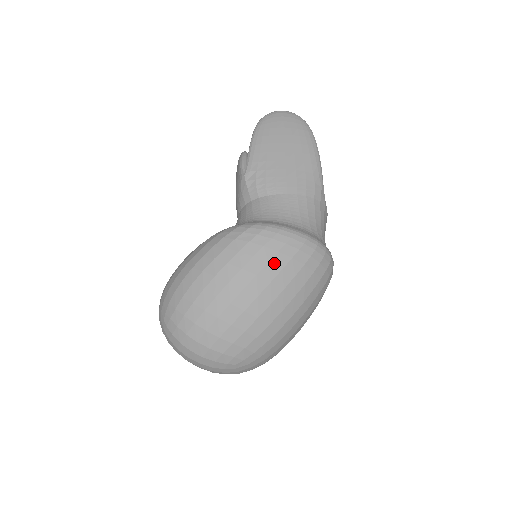
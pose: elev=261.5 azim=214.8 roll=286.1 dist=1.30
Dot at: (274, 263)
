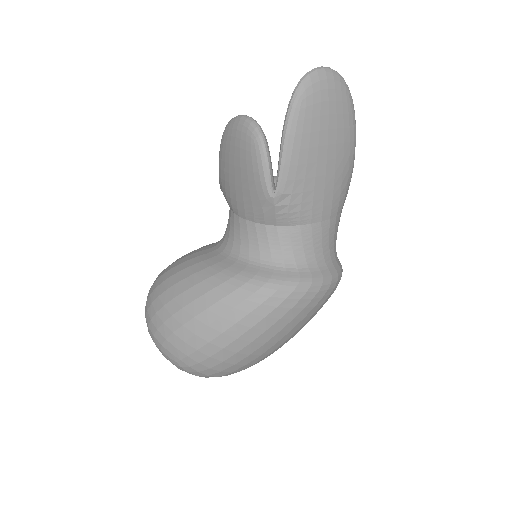
Dot at: (308, 316)
